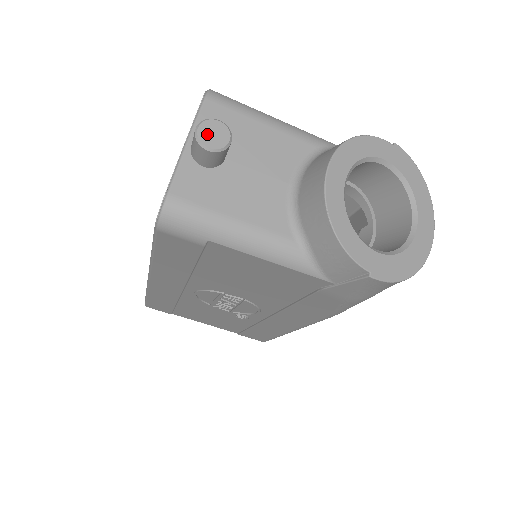
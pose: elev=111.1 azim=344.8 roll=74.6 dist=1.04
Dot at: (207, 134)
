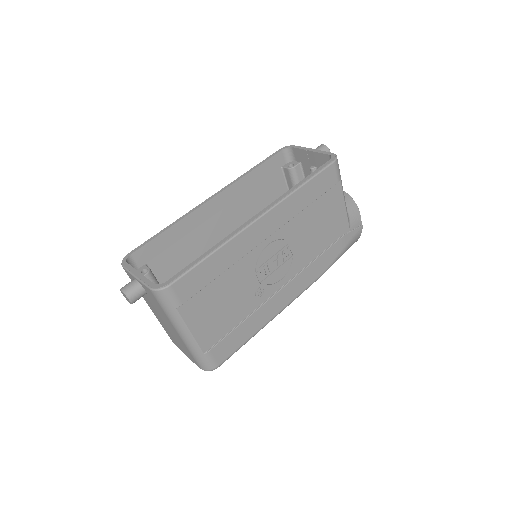
Dot at: occluded
